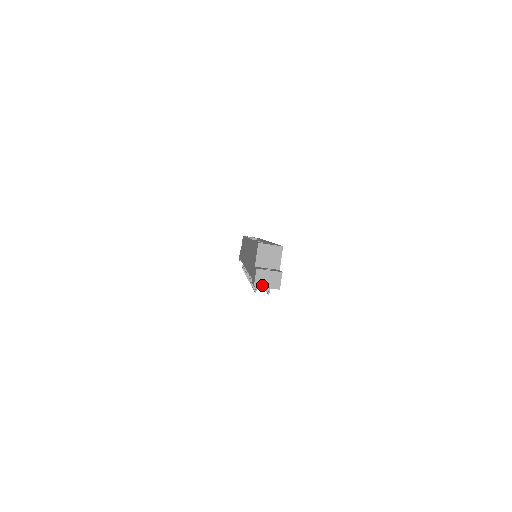
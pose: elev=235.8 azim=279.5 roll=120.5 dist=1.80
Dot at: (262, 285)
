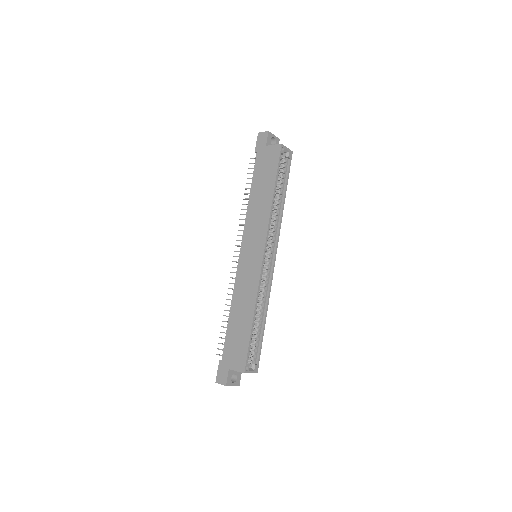
Dot at: occluded
